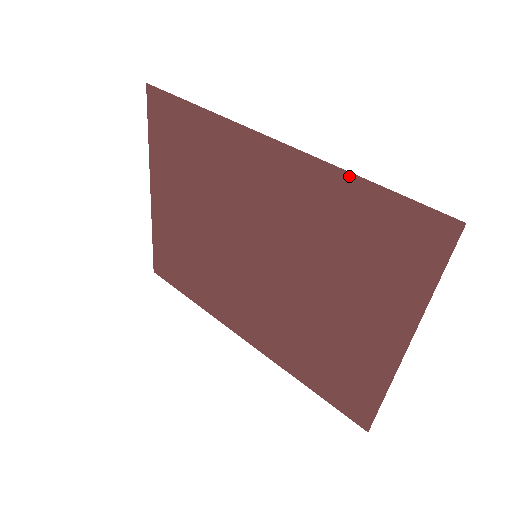
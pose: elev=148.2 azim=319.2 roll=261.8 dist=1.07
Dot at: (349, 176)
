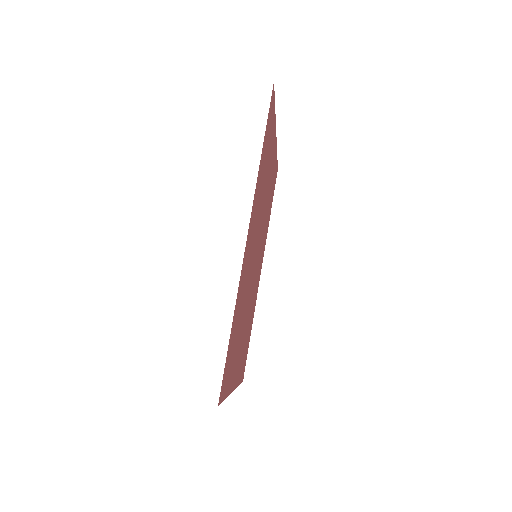
Dot at: (235, 310)
